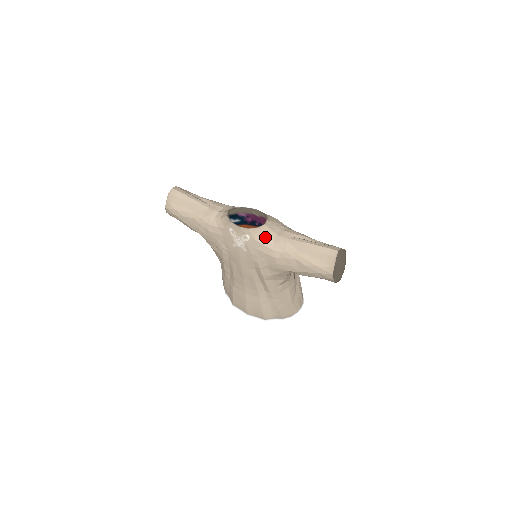
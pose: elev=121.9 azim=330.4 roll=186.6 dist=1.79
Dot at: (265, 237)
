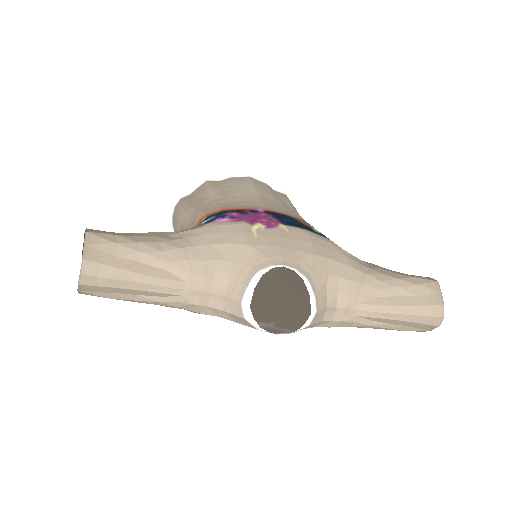
Dot at: (318, 323)
